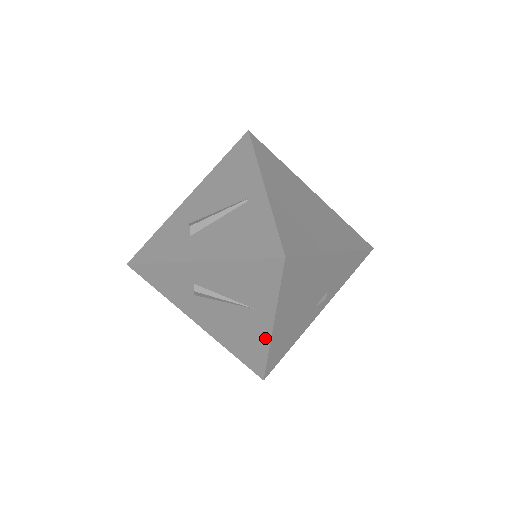
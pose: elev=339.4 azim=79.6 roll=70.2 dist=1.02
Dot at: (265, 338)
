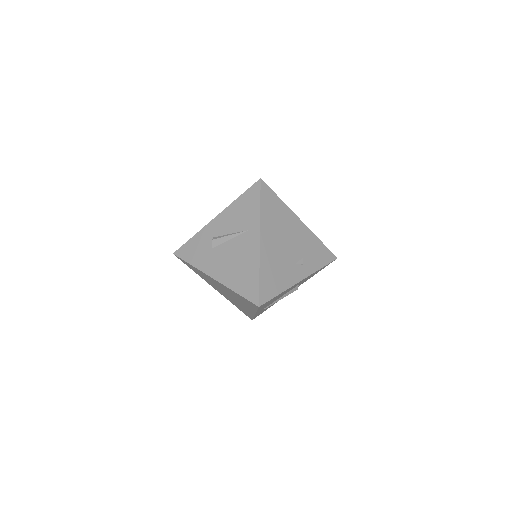
Dot at: (256, 254)
